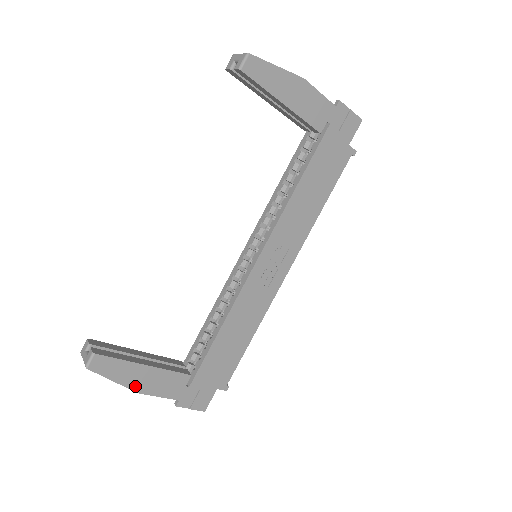
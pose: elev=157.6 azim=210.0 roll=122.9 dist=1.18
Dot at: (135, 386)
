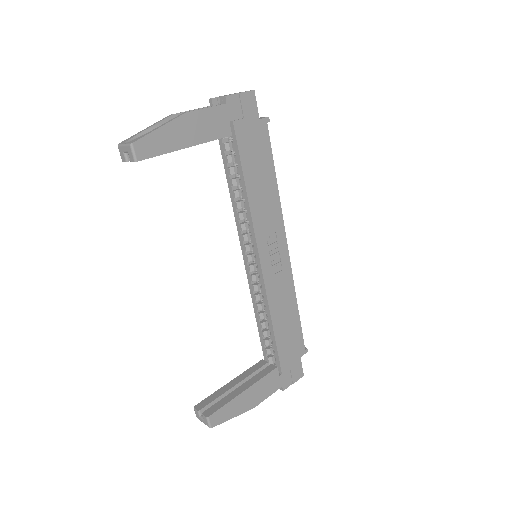
Dot at: (248, 407)
